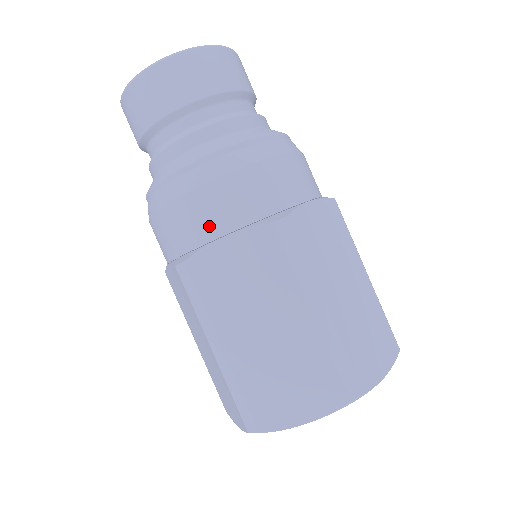
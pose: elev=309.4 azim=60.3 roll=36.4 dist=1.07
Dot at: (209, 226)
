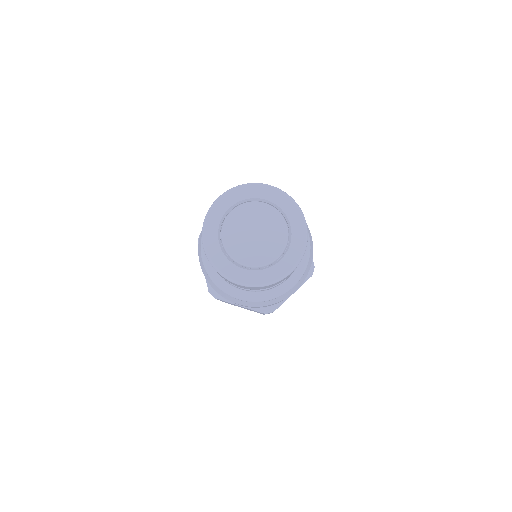
Dot at: occluded
